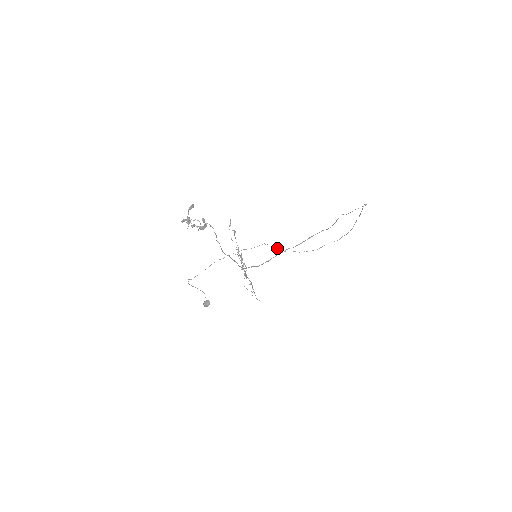
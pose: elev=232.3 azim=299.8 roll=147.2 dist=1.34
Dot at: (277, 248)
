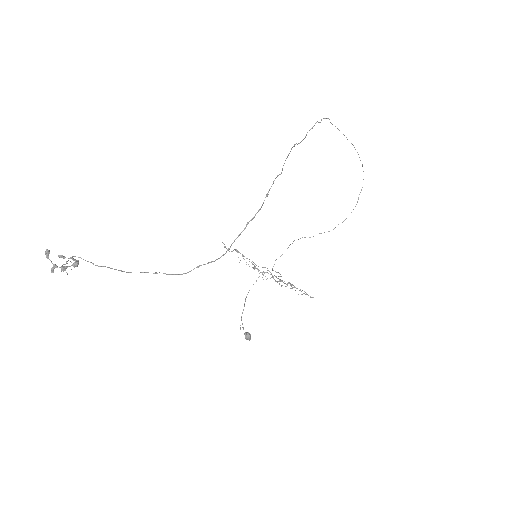
Dot at: occluded
